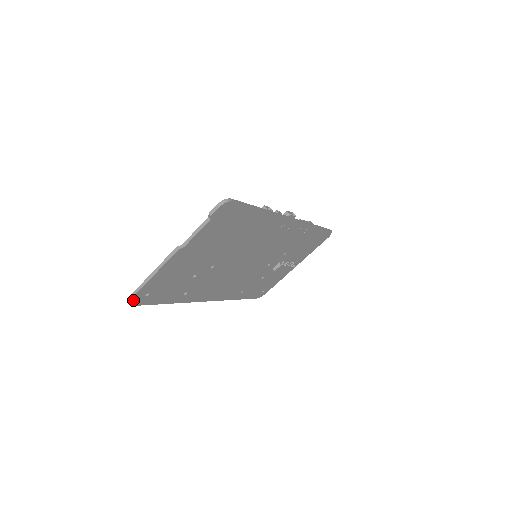
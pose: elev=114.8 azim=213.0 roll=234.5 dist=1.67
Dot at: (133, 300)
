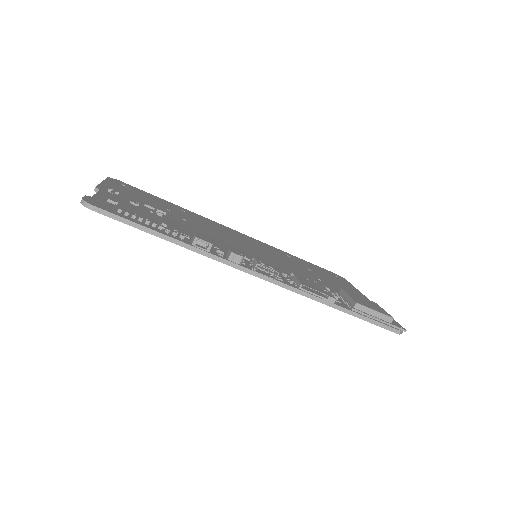
Dot at: occluded
